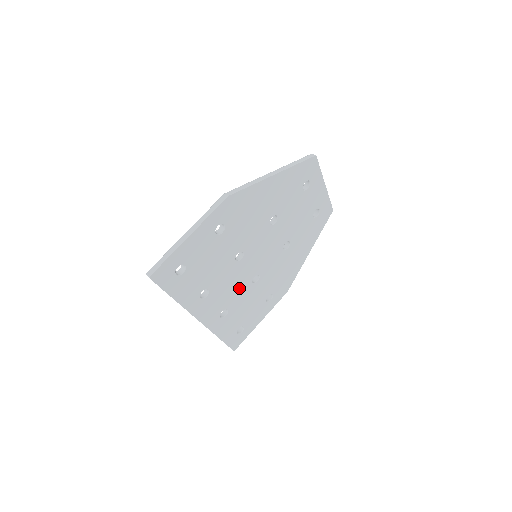
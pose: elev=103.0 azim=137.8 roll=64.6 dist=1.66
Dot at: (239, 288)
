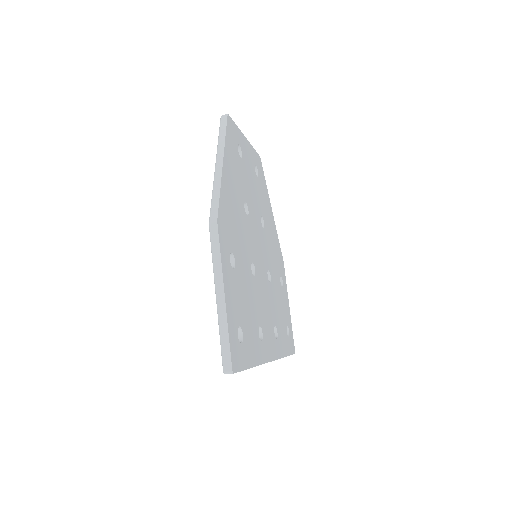
Dot at: (268, 298)
